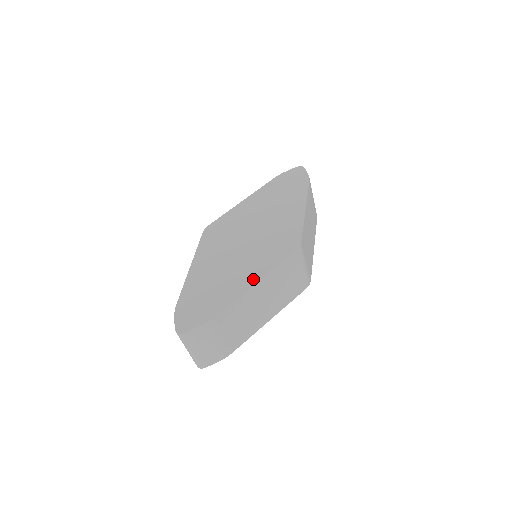
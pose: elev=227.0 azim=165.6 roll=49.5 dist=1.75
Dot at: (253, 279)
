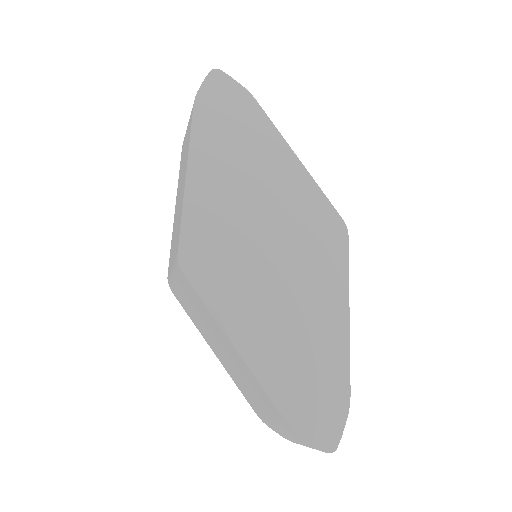
Dot at: (341, 310)
